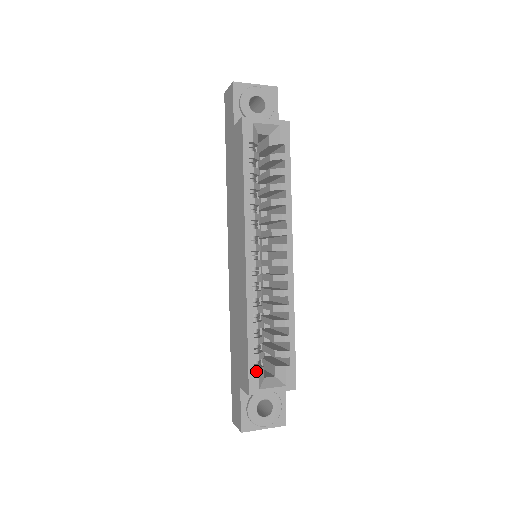
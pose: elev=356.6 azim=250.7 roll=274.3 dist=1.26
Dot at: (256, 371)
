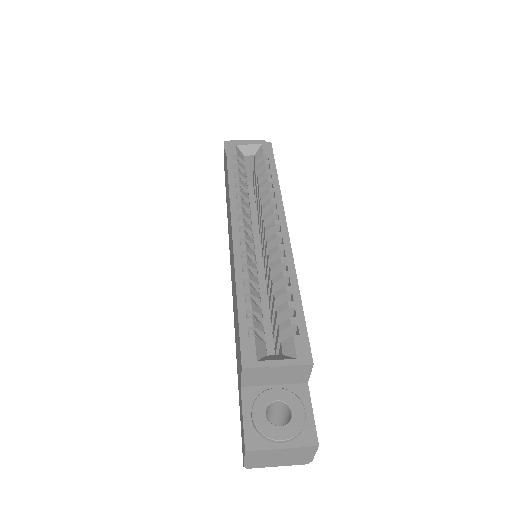
Dot at: (251, 339)
